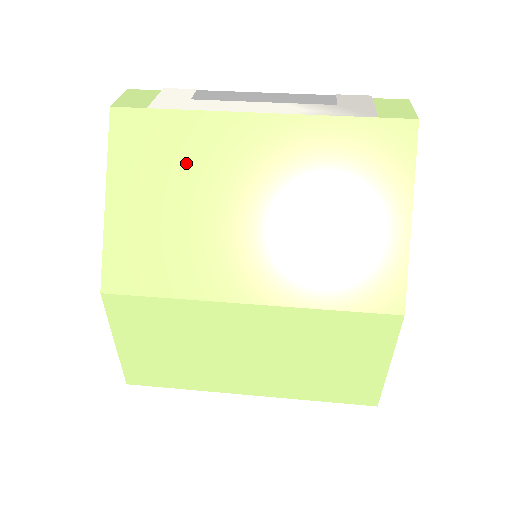
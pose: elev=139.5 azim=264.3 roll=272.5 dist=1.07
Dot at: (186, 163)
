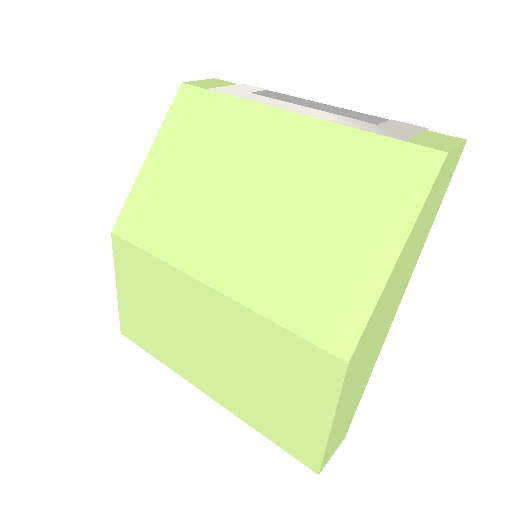
Dot at: (215, 142)
